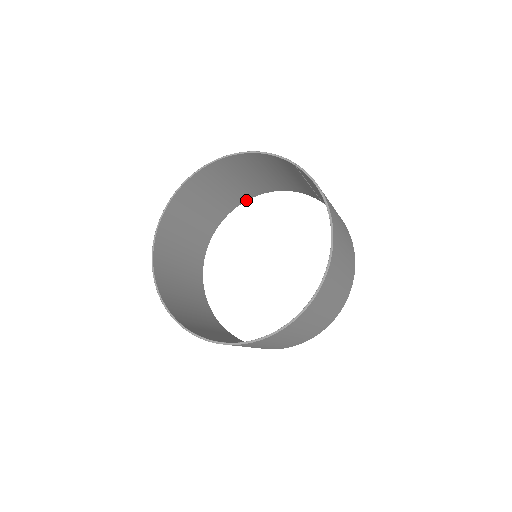
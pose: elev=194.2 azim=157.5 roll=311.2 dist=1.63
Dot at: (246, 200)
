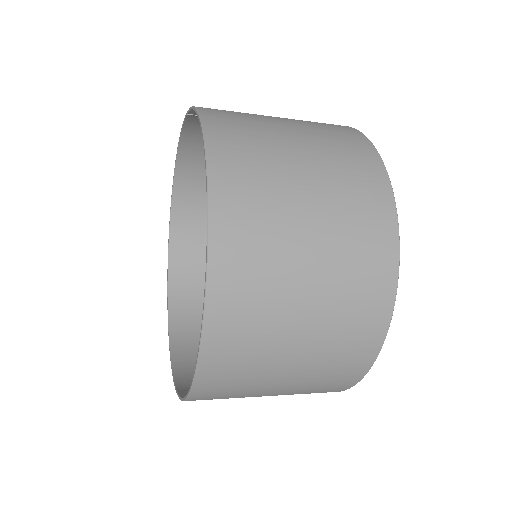
Dot at: occluded
